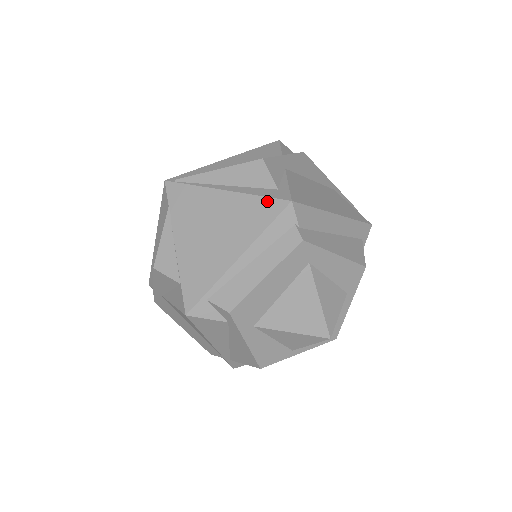
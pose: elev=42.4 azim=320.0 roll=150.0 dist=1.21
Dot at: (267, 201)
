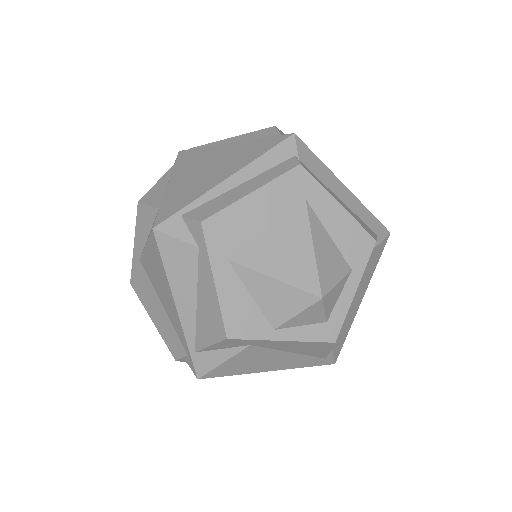
Dot at: (270, 139)
